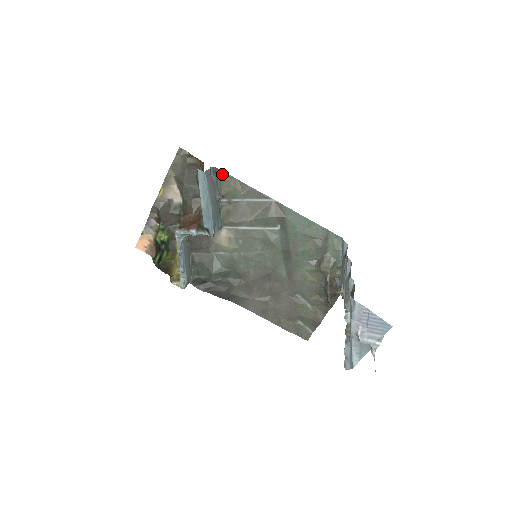
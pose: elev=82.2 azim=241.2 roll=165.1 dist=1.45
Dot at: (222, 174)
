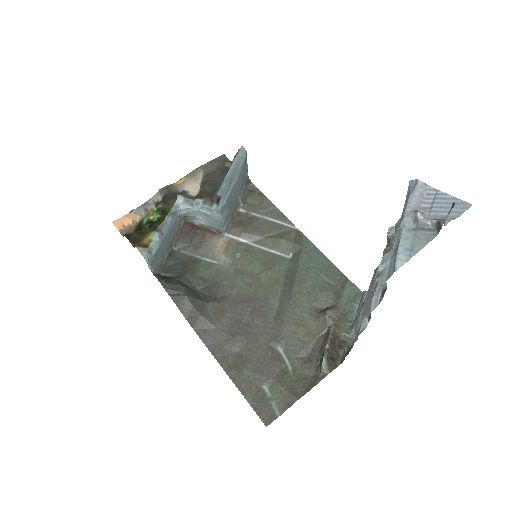
Dot at: (253, 188)
